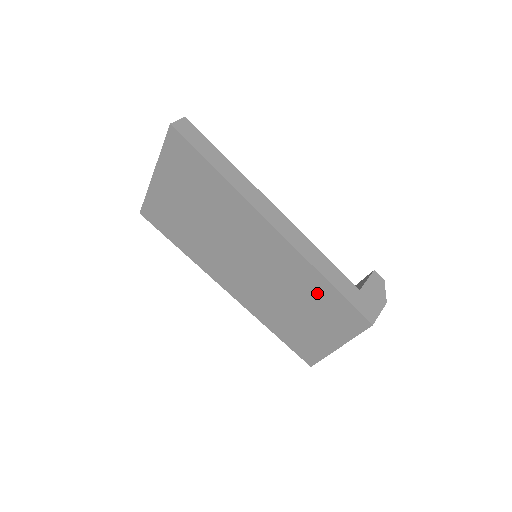
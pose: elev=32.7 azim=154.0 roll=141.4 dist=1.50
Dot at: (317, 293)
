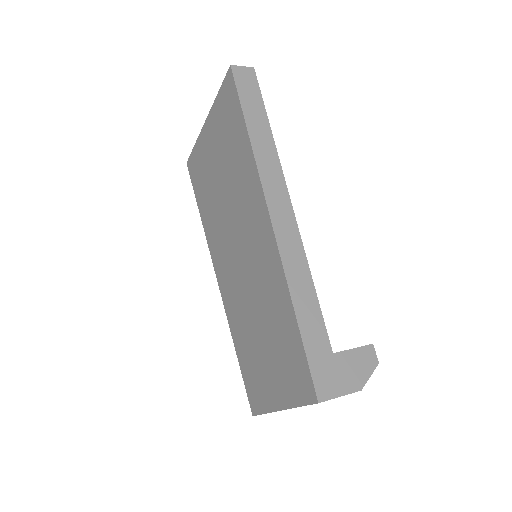
Dot at: (283, 327)
